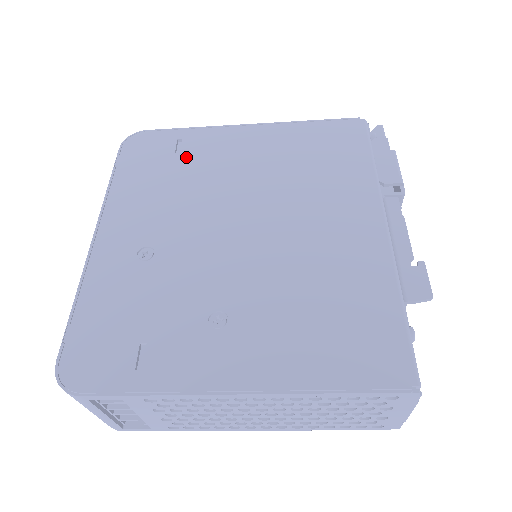
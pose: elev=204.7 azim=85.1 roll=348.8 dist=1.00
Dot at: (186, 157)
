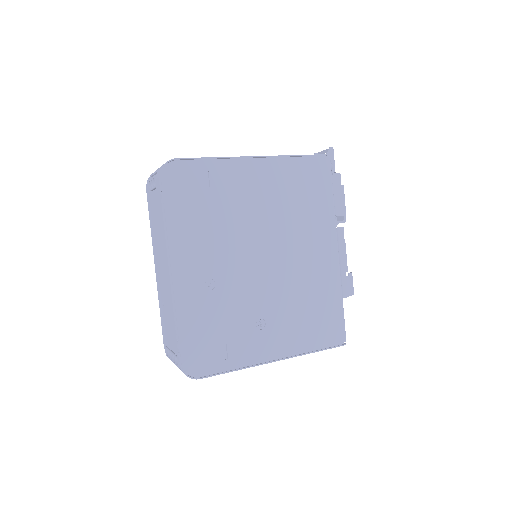
Dot at: (216, 193)
